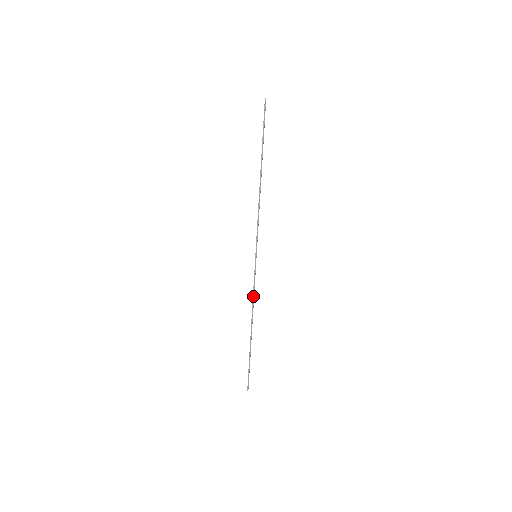
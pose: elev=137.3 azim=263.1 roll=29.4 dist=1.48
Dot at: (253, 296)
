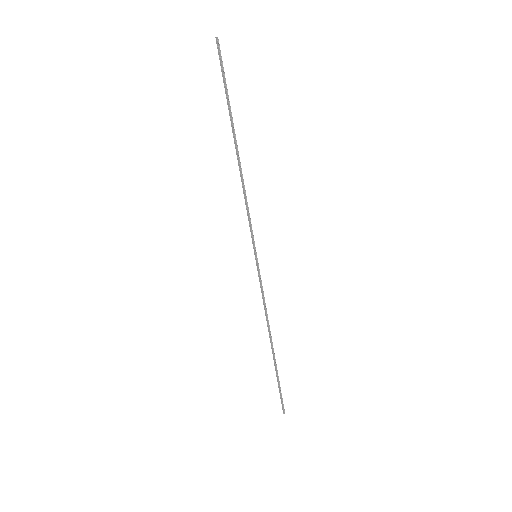
Dot at: (265, 306)
